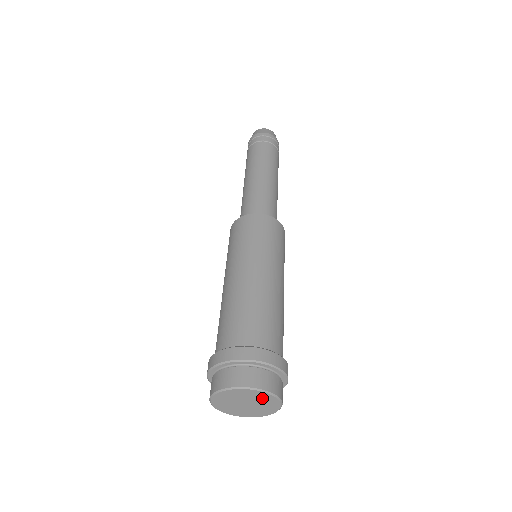
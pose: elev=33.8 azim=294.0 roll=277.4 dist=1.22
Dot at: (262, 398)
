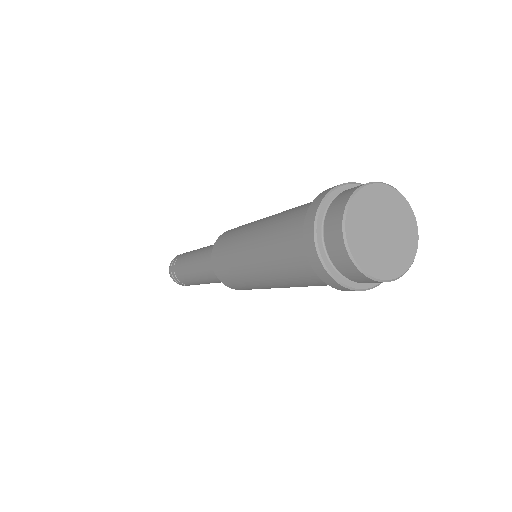
Dot at: (406, 230)
